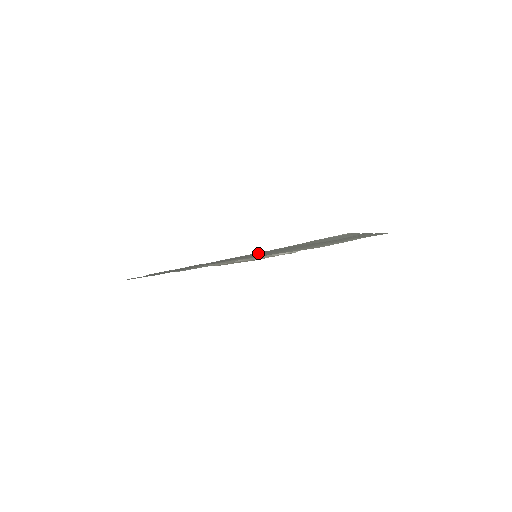
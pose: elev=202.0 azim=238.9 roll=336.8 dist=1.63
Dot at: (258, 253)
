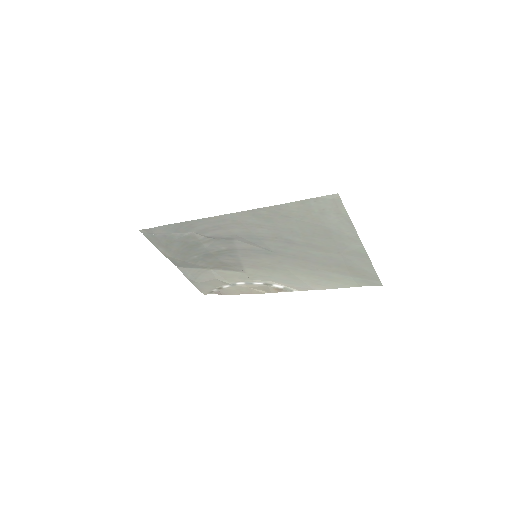
Dot at: (258, 223)
